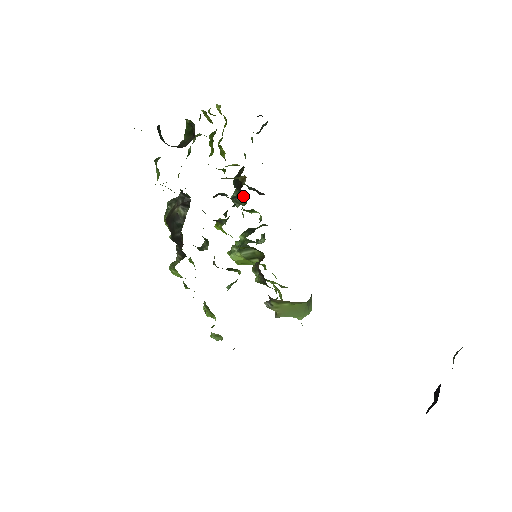
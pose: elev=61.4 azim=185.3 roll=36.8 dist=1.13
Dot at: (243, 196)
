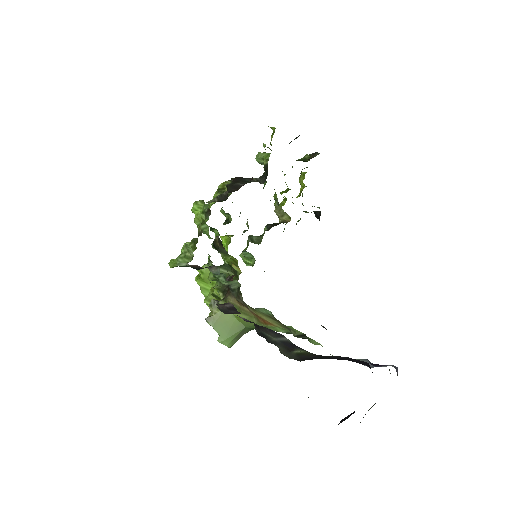
Dot at: occluded
